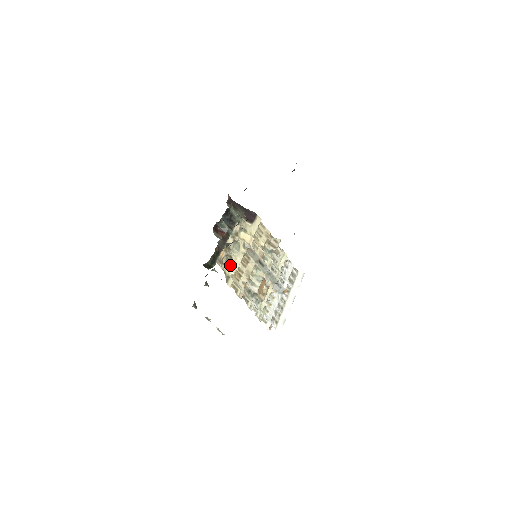
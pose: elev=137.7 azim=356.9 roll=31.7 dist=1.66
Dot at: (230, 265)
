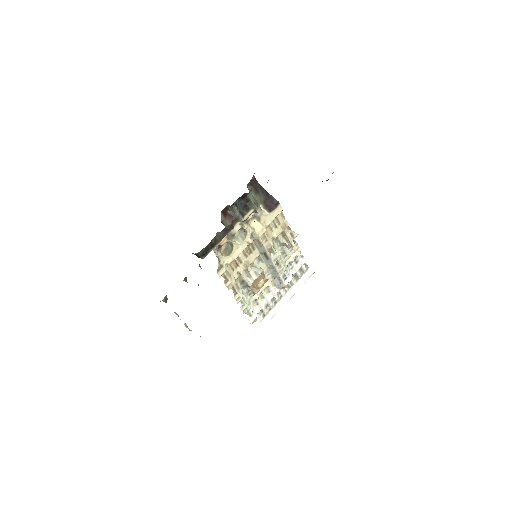
Dot at: (228, 253)
